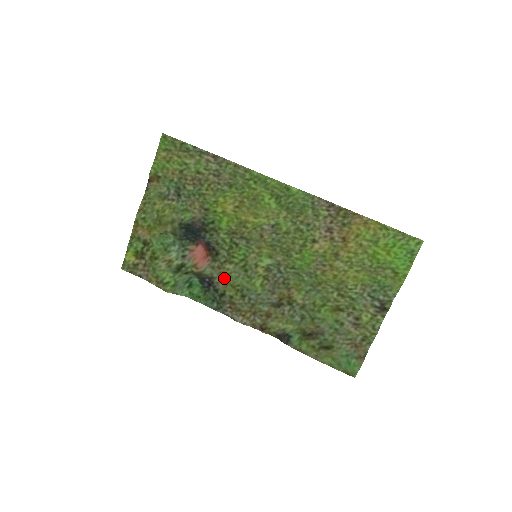
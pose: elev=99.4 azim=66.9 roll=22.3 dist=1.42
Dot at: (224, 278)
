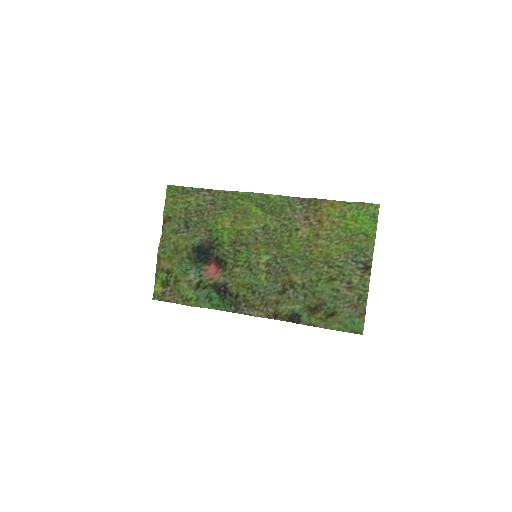
Dot at: (235, 281)
